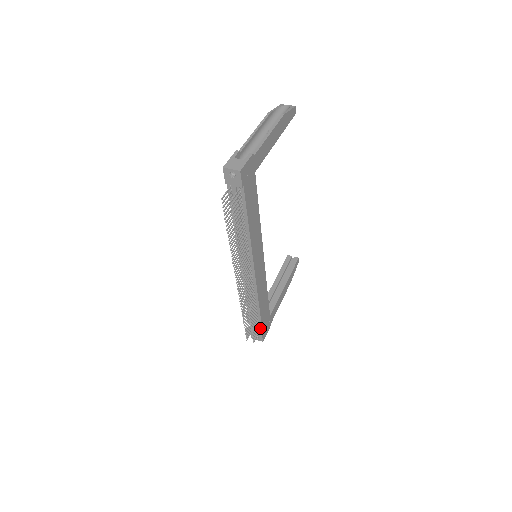
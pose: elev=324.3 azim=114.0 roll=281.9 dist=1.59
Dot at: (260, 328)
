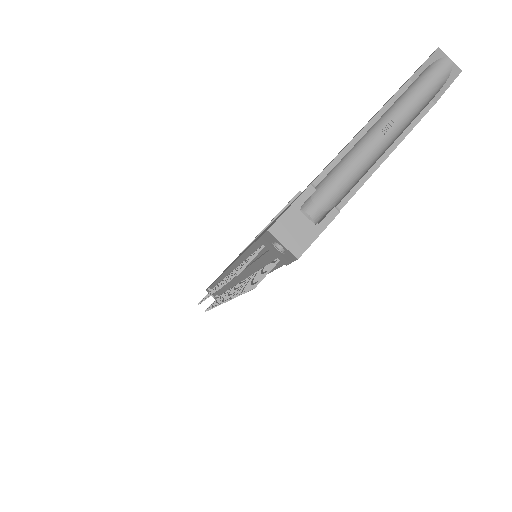
Dot at: occluded
